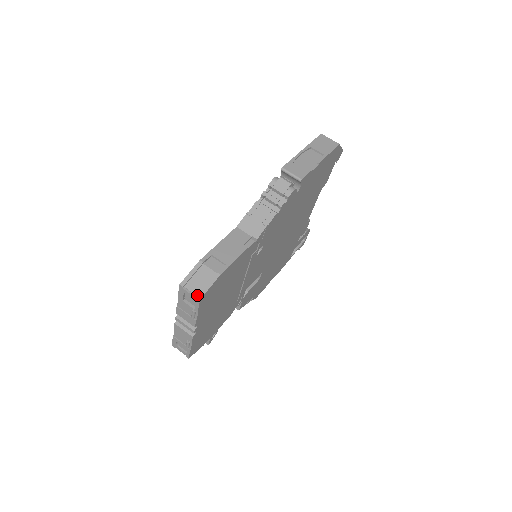
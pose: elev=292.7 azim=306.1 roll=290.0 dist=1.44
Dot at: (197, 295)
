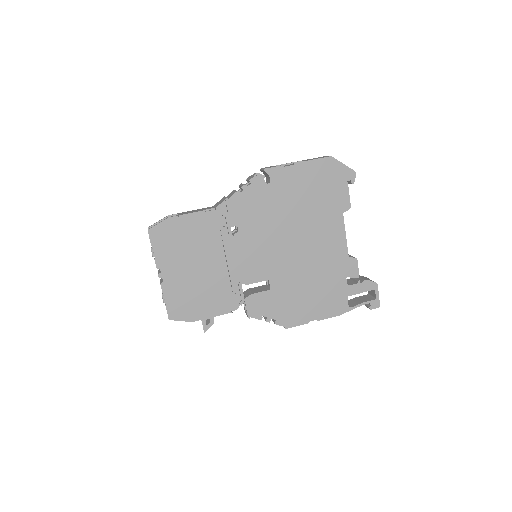
Dot at: (150, 230)
